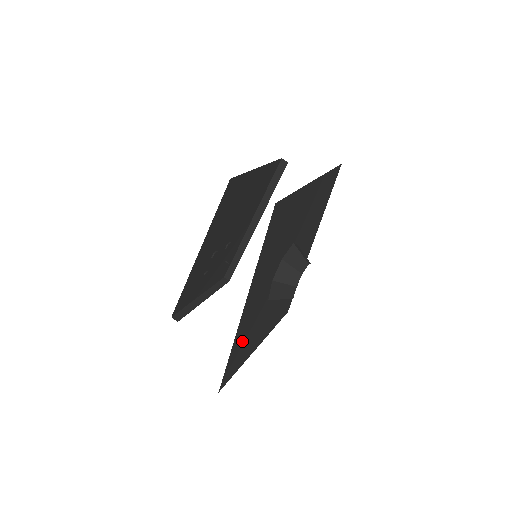
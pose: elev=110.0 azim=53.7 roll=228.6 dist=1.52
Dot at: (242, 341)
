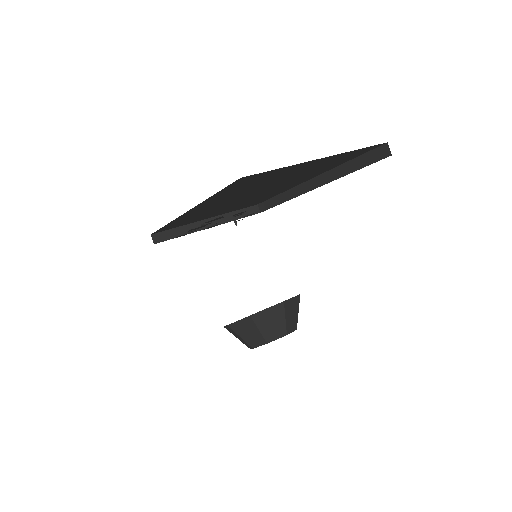
Dot at: occluded
